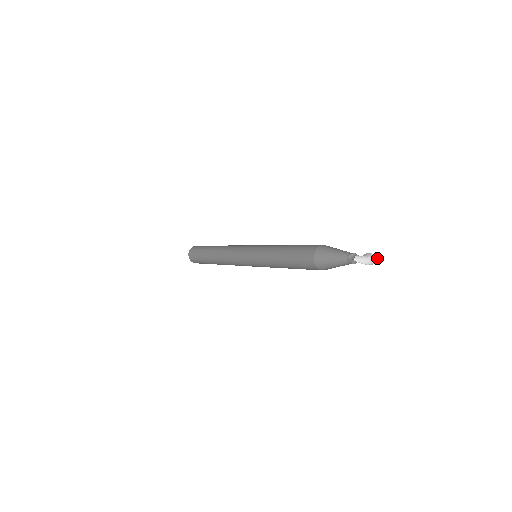
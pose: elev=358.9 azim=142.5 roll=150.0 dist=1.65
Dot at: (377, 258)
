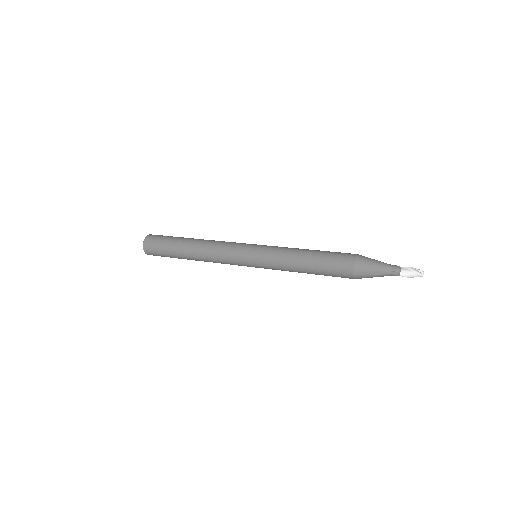
Dot at: occluded
